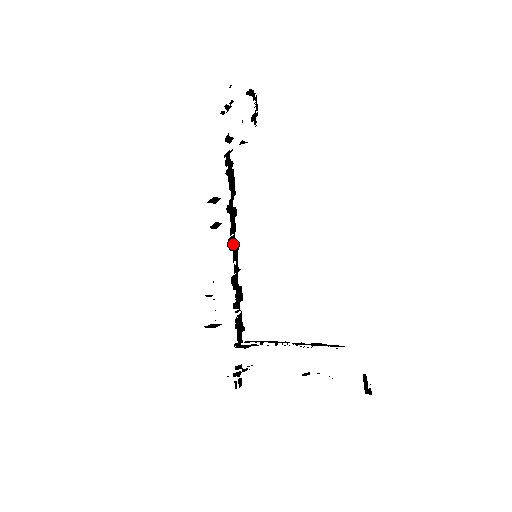
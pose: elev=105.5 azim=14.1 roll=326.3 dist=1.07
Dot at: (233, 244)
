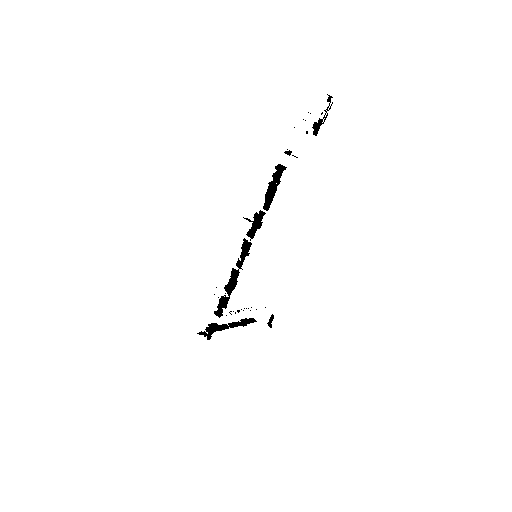
Dot at: (246, 249)
